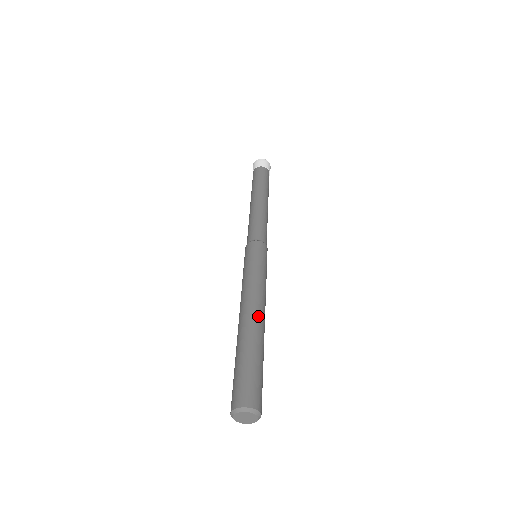
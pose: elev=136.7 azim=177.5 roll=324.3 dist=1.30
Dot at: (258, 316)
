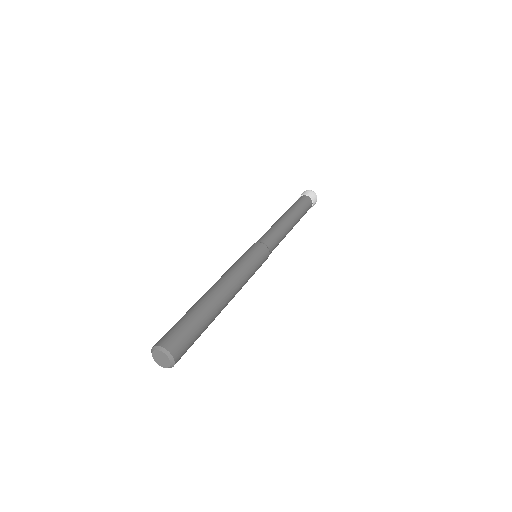
Dot at: (213, 289)
